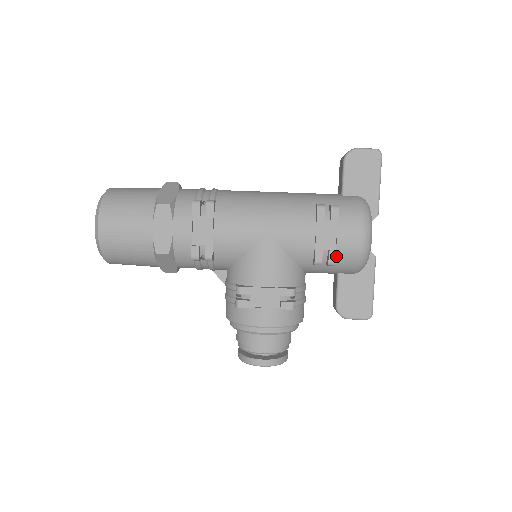
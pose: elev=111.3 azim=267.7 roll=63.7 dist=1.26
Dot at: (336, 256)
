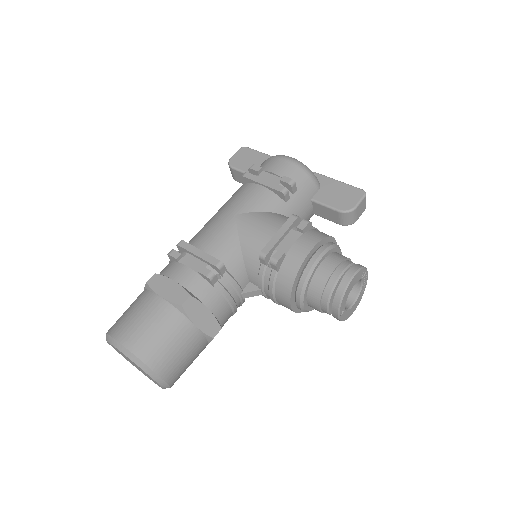
Dot at: occluded
